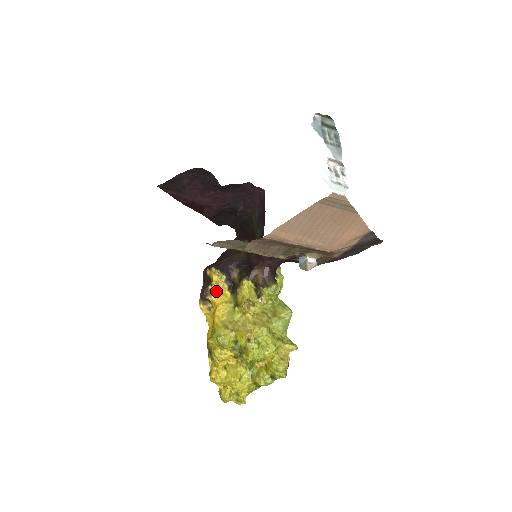
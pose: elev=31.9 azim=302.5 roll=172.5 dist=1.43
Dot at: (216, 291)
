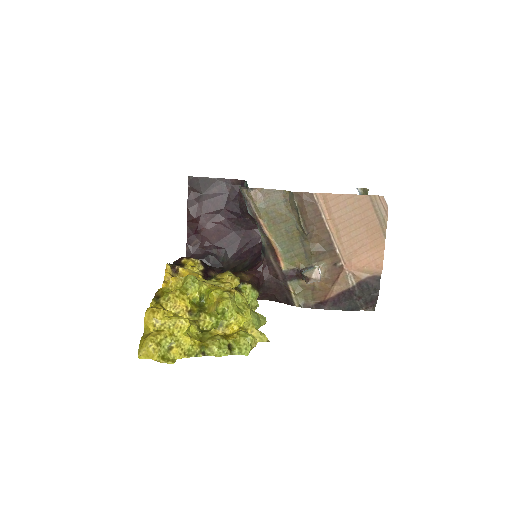
Dot at: occluded
